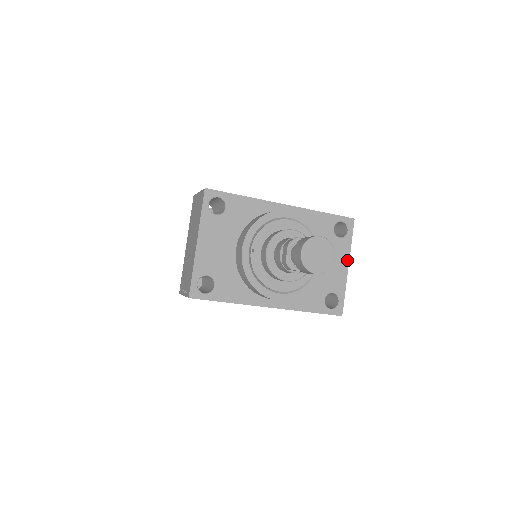
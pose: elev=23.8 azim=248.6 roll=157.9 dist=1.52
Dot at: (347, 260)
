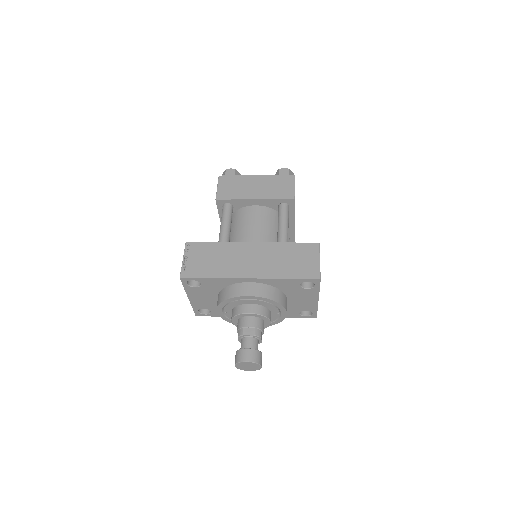
Dot at: (317, 298)
